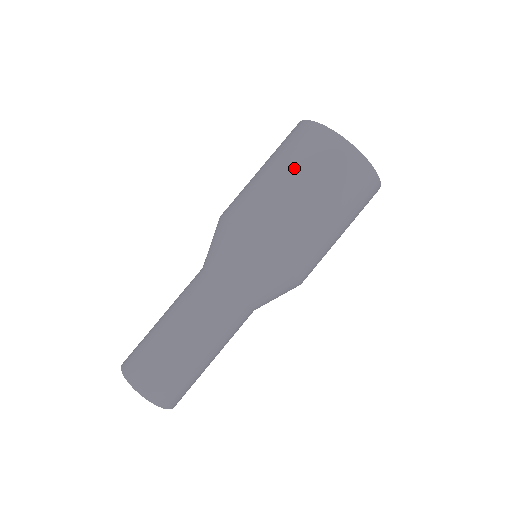
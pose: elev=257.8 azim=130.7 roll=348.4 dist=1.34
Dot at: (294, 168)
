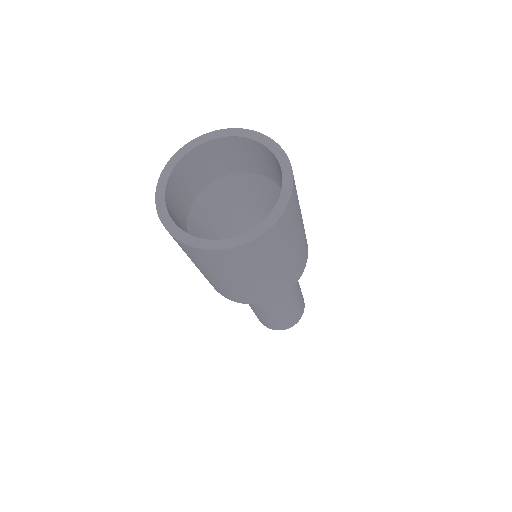
Dot at: (210, 272)
